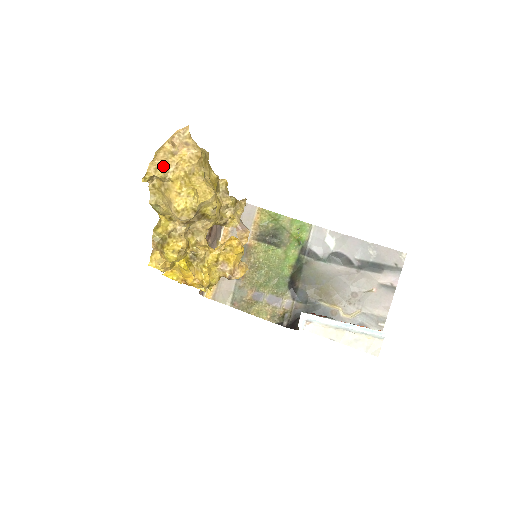
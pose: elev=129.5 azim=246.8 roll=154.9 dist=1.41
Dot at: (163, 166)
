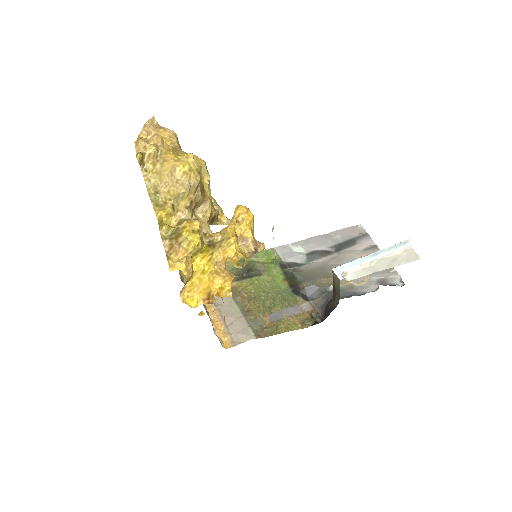
Dot at: (150, 144)
